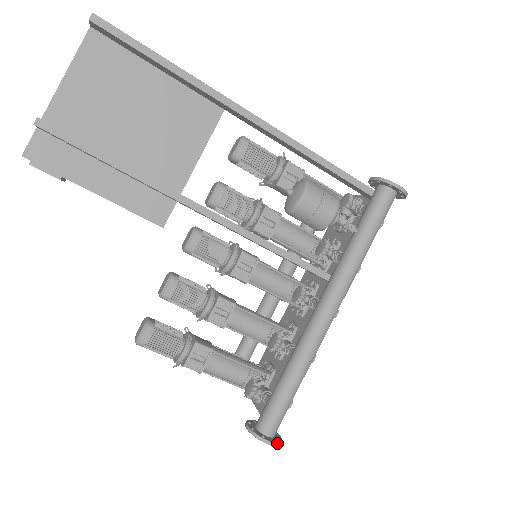
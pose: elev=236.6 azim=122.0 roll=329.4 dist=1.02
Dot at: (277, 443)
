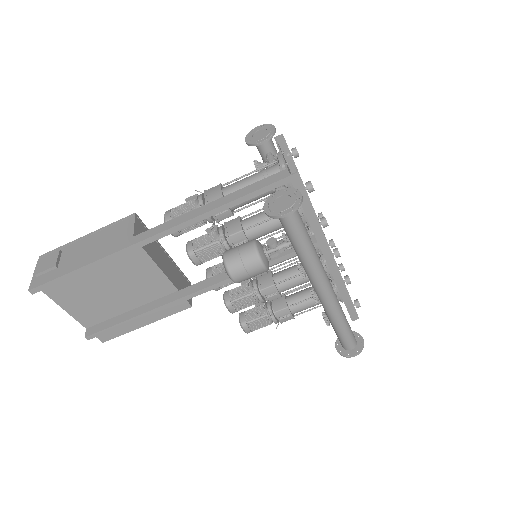
Dot at: (359, 352)
